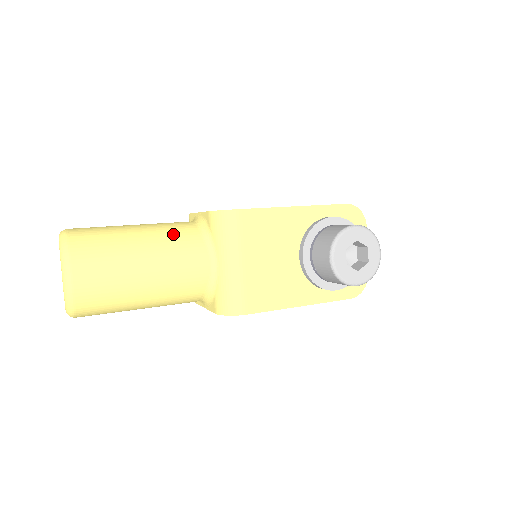
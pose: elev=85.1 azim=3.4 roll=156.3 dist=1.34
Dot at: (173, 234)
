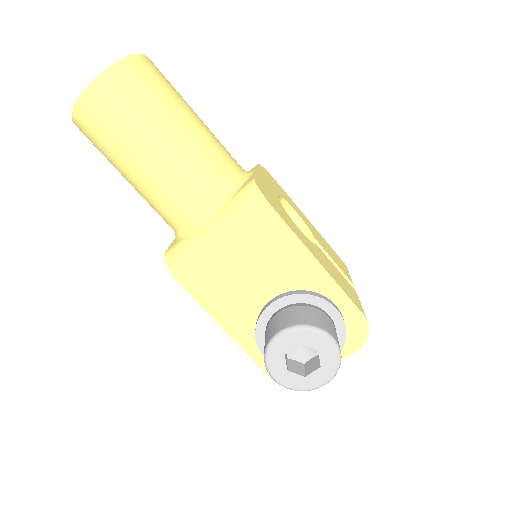
Dot at: (208, 159)
